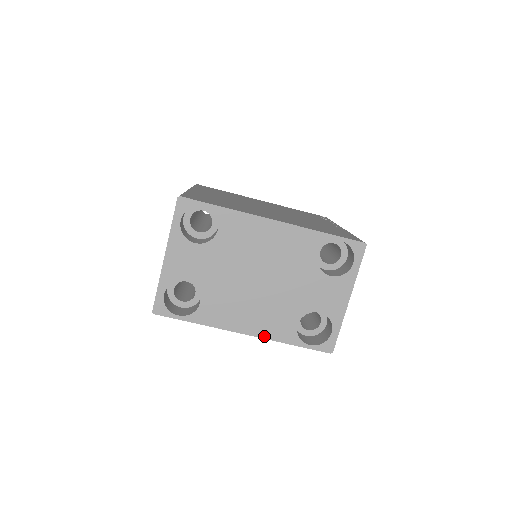
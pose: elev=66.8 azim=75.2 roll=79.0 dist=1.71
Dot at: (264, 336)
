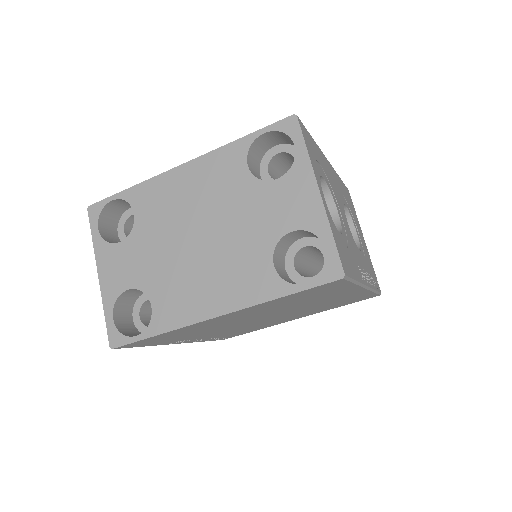
Dot at: (241, 305)
